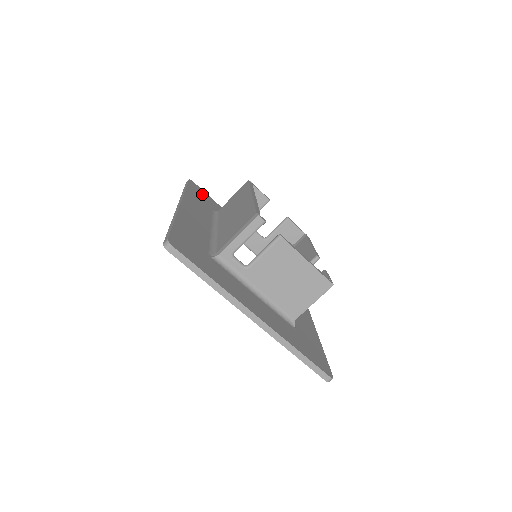
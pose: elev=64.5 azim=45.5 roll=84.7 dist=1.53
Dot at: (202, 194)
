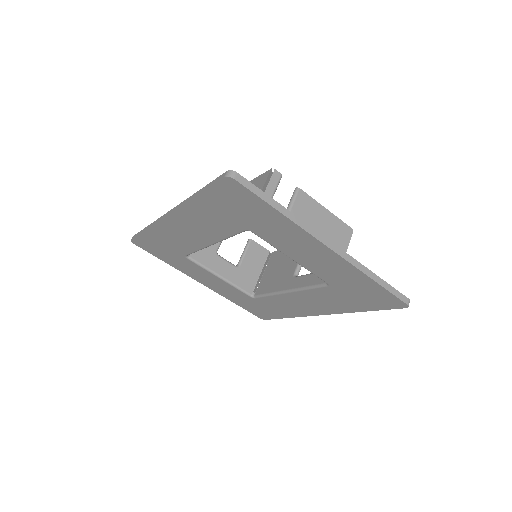
Dot at: occluded
